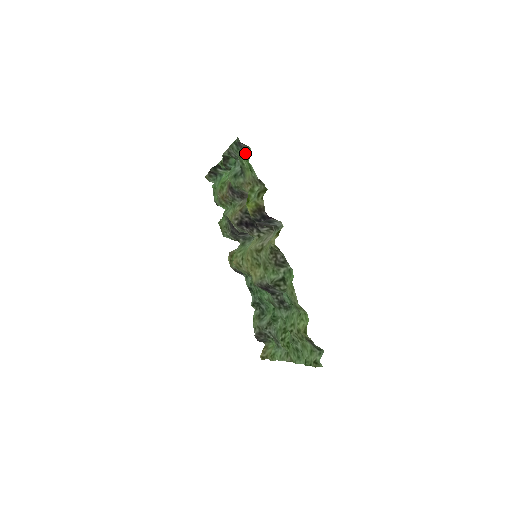
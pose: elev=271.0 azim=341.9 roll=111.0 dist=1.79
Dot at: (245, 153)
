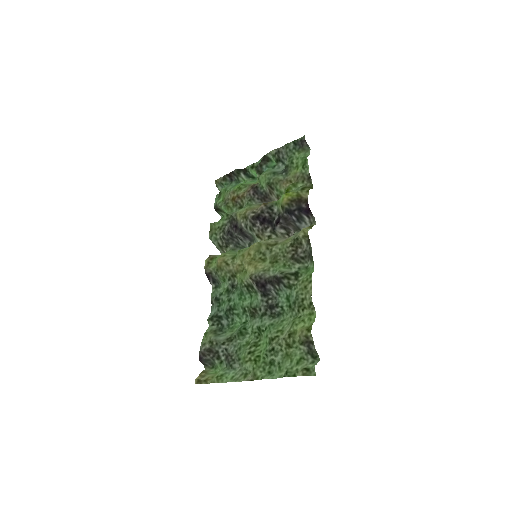
Dot at: (302, 153)
